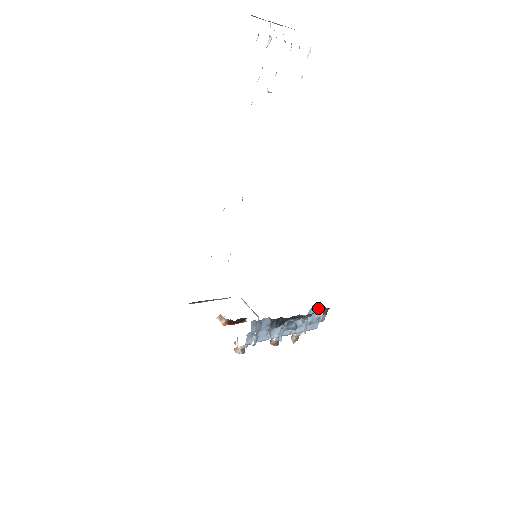
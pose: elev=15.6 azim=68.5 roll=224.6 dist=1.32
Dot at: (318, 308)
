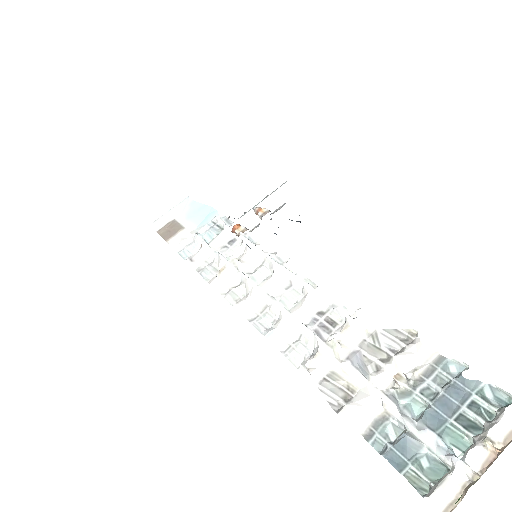
Dot at: occluded
